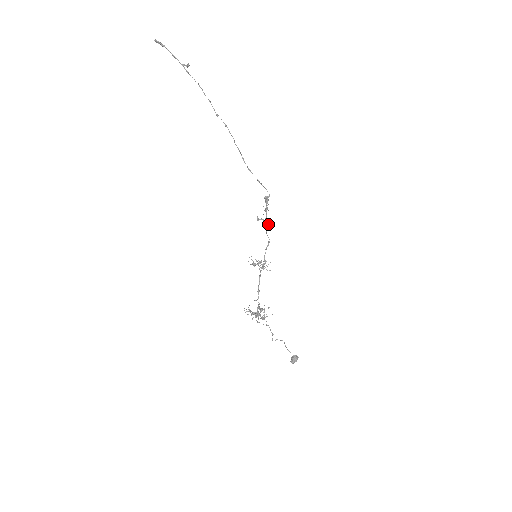
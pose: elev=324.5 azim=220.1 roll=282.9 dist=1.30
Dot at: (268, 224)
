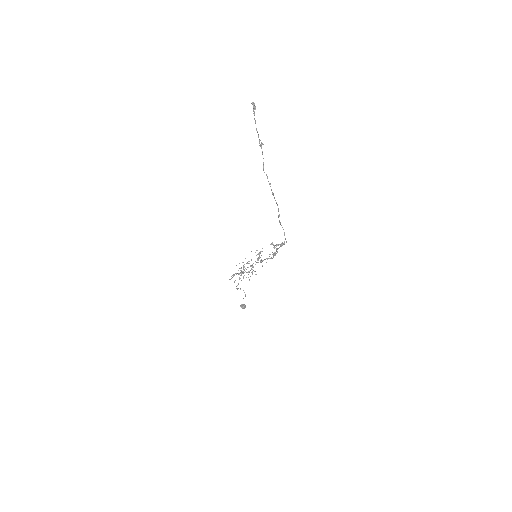
Dot at: (273, 254)
